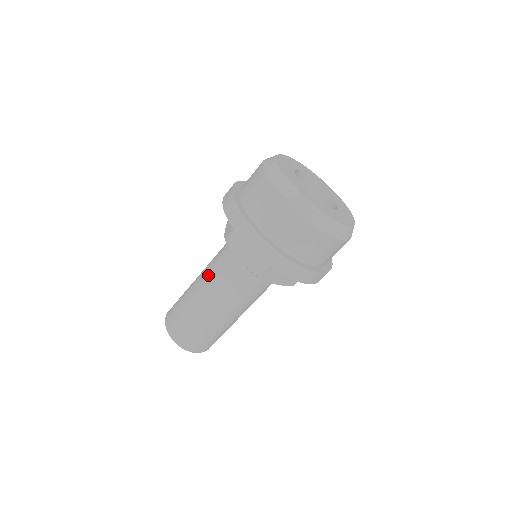
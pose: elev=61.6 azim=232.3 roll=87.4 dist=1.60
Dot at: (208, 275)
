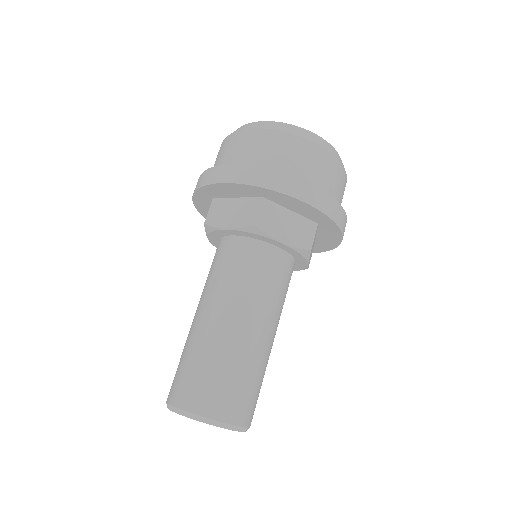
Dot at: (203, 292)
